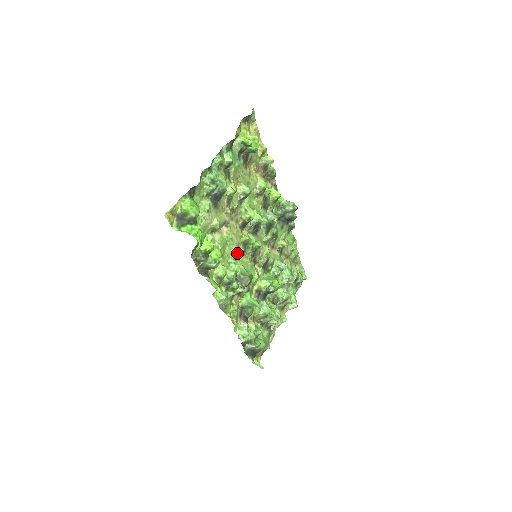
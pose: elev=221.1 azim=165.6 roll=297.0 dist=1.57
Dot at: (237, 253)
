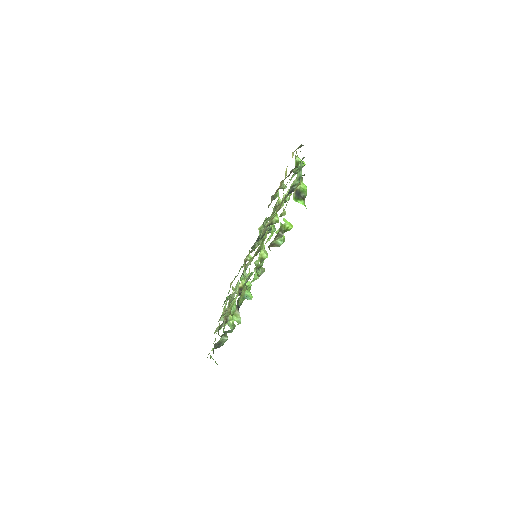
Dot at: occluded
